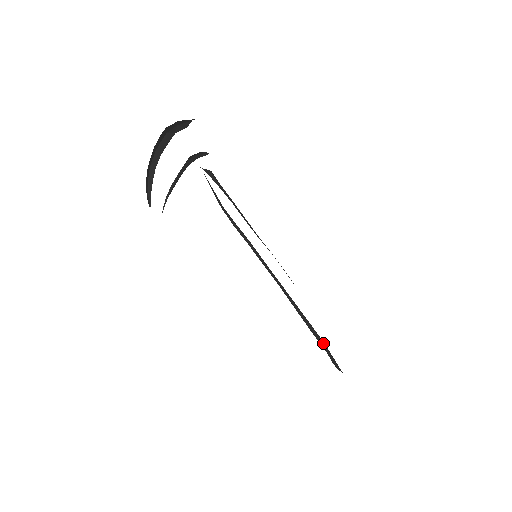
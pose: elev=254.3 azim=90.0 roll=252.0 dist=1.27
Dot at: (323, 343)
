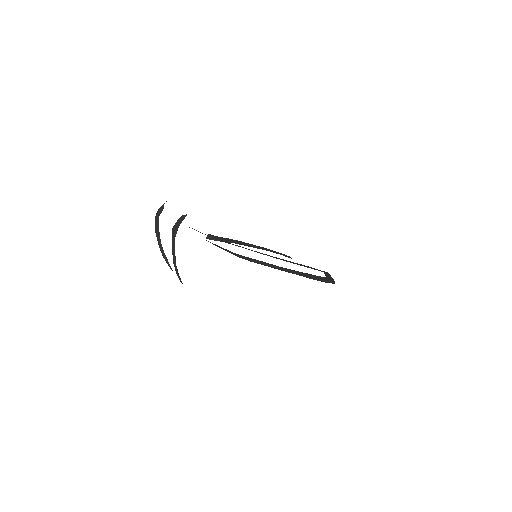
Dot at: (327, 279)
